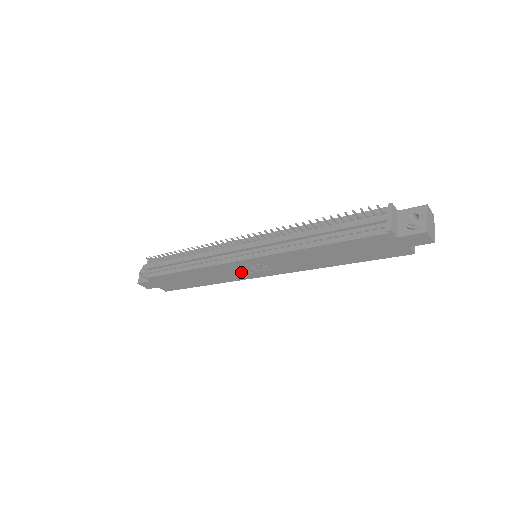
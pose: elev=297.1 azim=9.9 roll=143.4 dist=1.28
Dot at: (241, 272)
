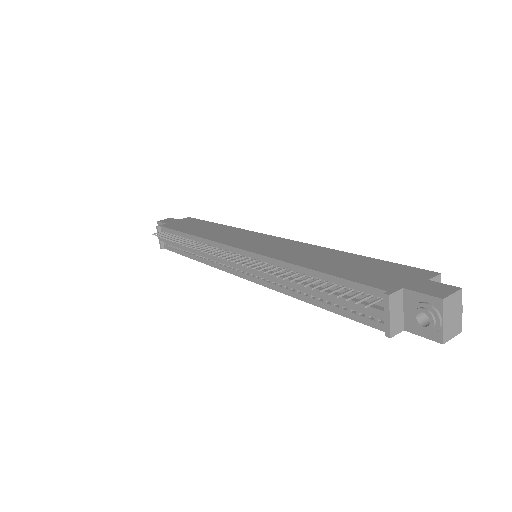
Dot at: occluded
